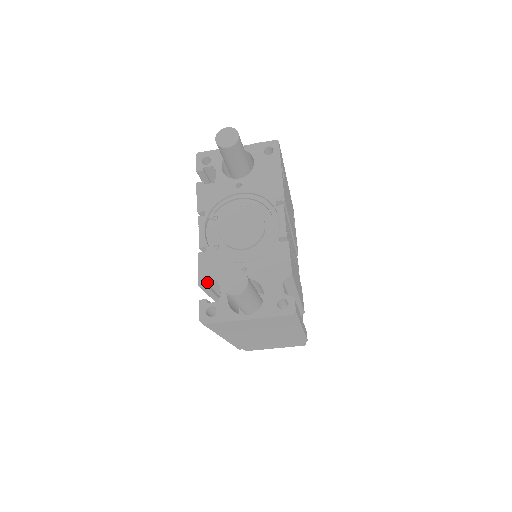
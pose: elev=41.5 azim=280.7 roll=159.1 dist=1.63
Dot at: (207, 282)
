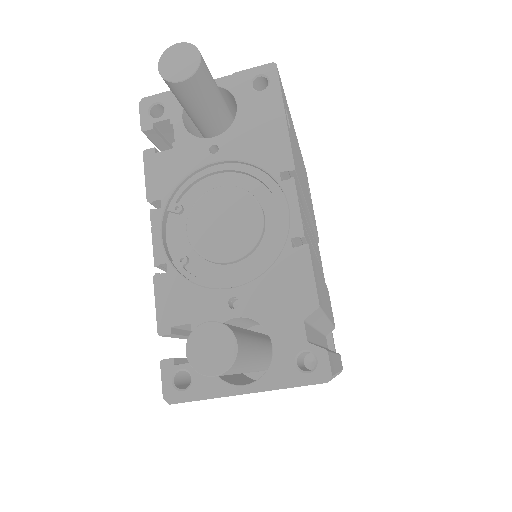
Dot at: (172, 326)
